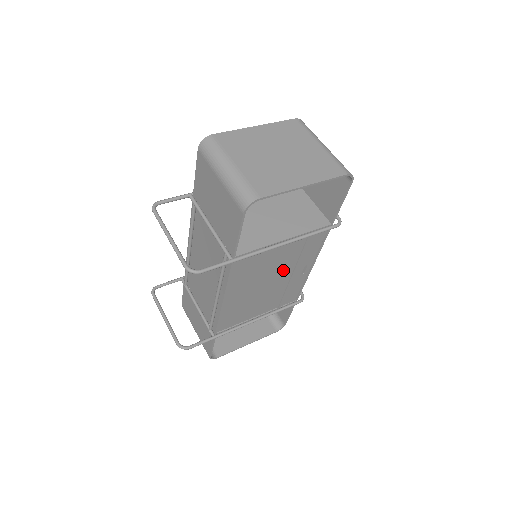
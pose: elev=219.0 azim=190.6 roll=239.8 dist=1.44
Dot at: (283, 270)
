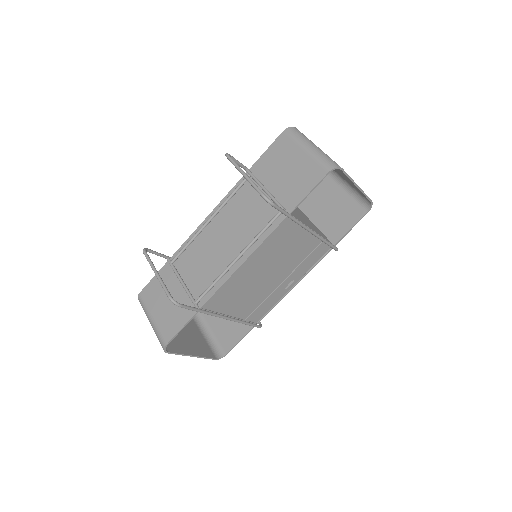
Dot at: (284, 269)
